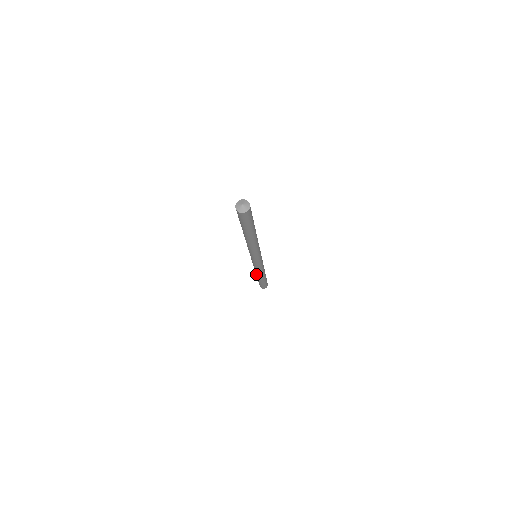
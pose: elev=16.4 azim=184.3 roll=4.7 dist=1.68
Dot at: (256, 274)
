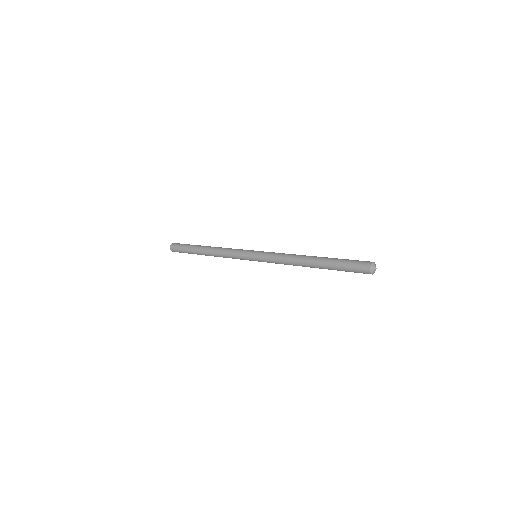
Dot at: (210, 252)
